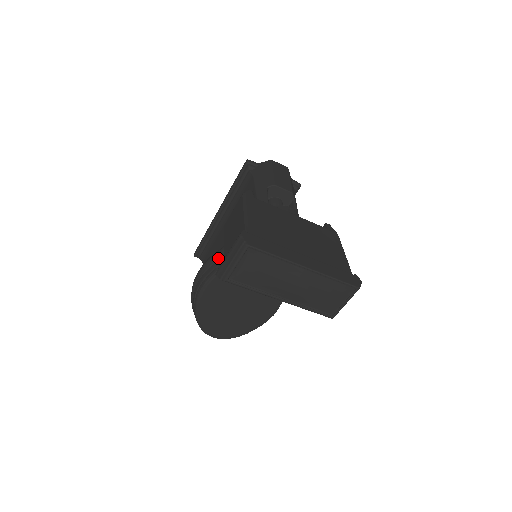
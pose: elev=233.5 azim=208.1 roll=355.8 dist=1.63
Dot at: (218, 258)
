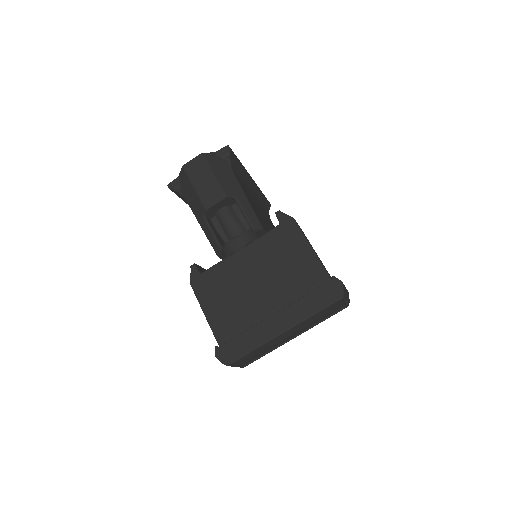
Dot at: occluded
